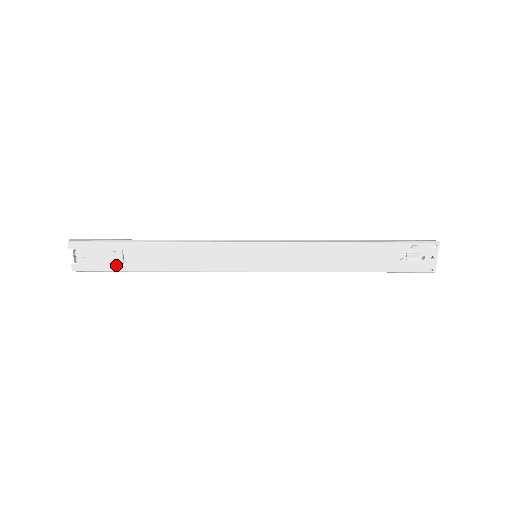
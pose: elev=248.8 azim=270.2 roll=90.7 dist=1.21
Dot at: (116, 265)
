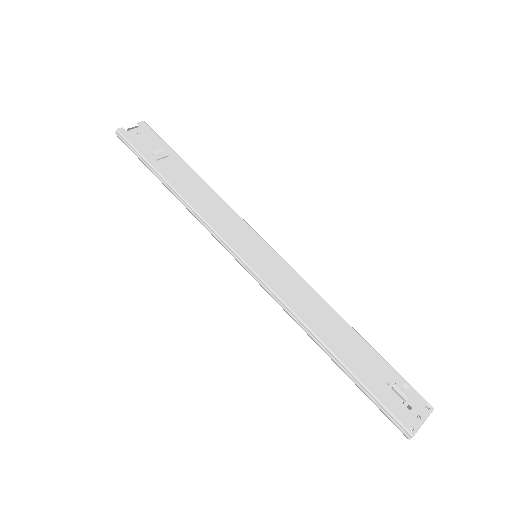
Dot at: (150, 156)
